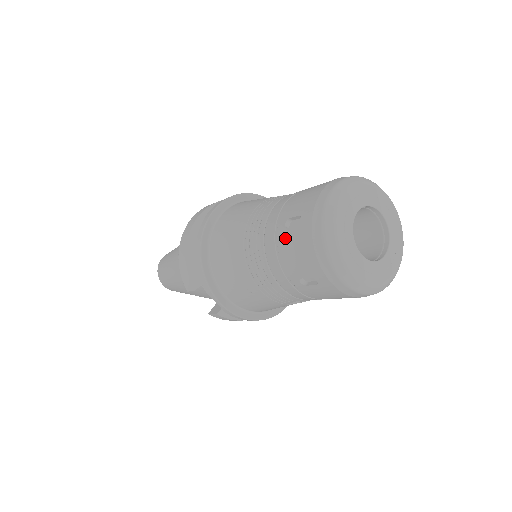
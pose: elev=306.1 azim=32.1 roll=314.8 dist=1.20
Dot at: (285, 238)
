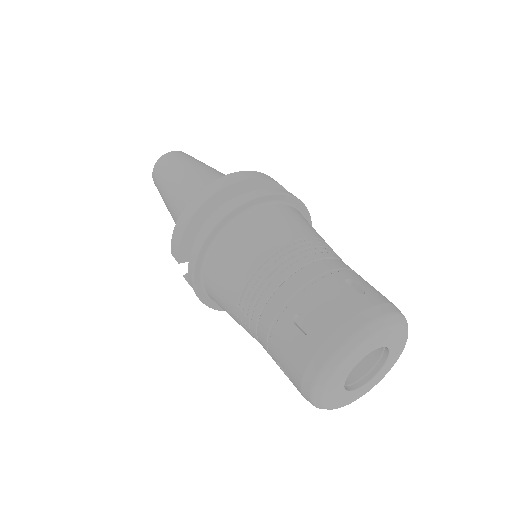
Dot at: (286, 329)
